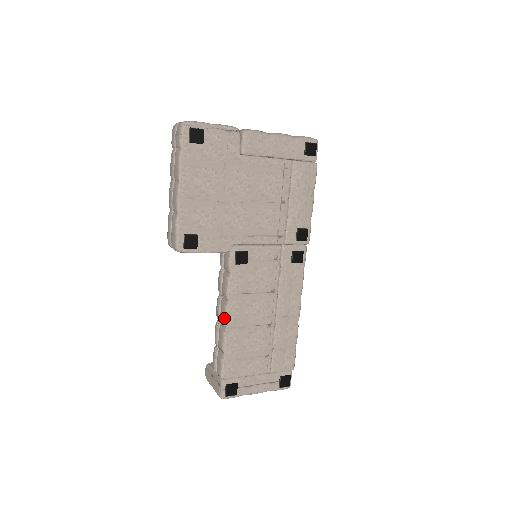
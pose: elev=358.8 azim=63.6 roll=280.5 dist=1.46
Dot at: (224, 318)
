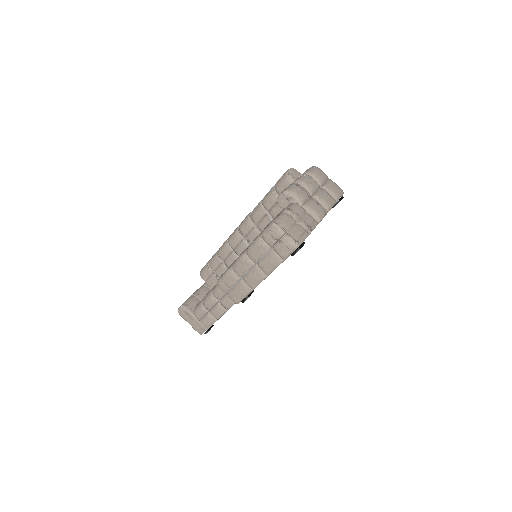
Dot at: (229, 307)
